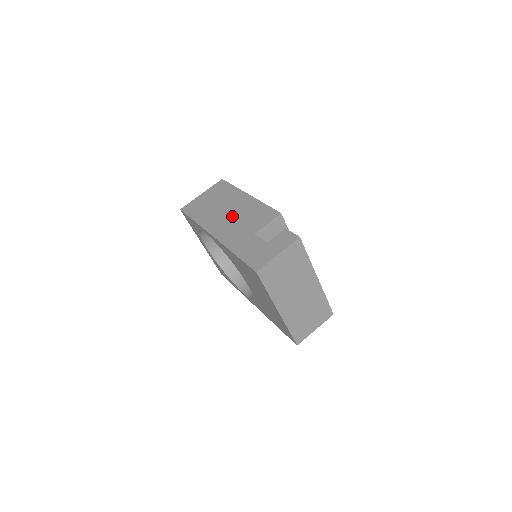
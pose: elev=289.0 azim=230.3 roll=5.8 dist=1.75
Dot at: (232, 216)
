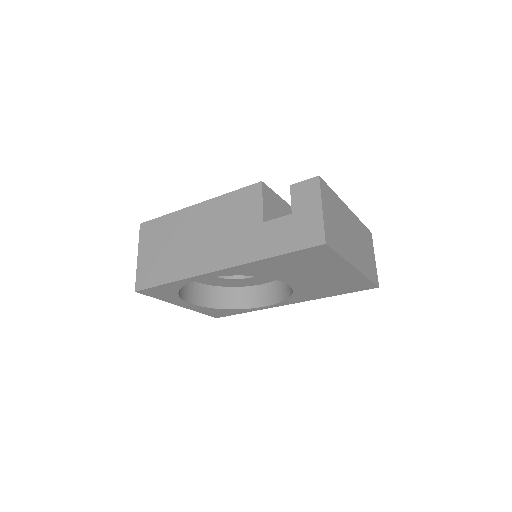
Dot at: (210, 236)
